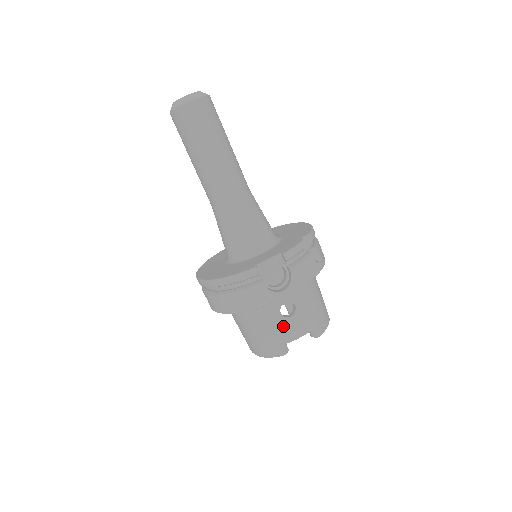
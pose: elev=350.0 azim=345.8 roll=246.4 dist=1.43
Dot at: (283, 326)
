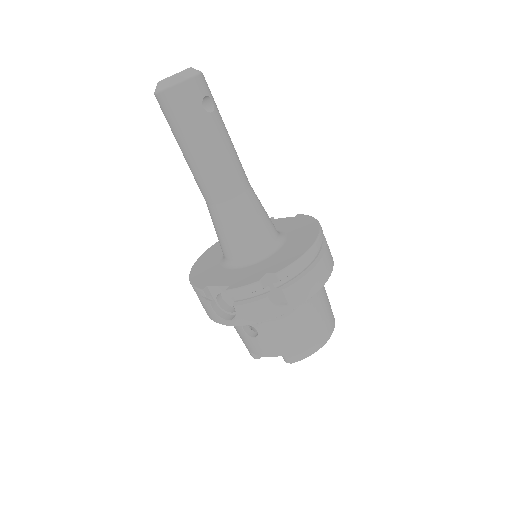
Dot at: (247, 340)
